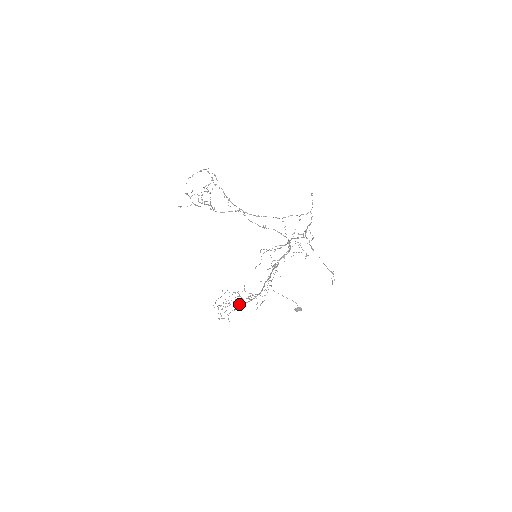
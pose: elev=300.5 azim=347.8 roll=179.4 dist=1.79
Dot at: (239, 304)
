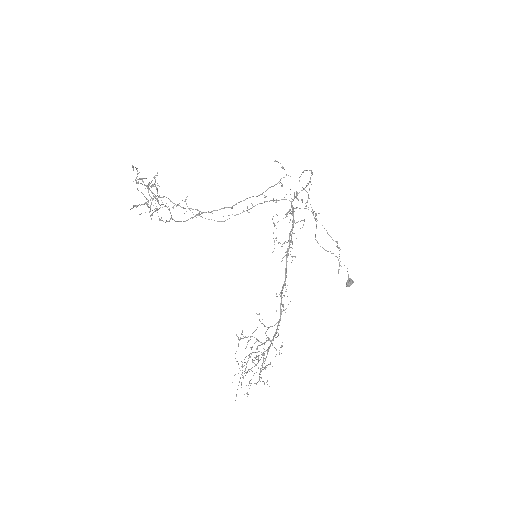
Dot at: (258, 362)
